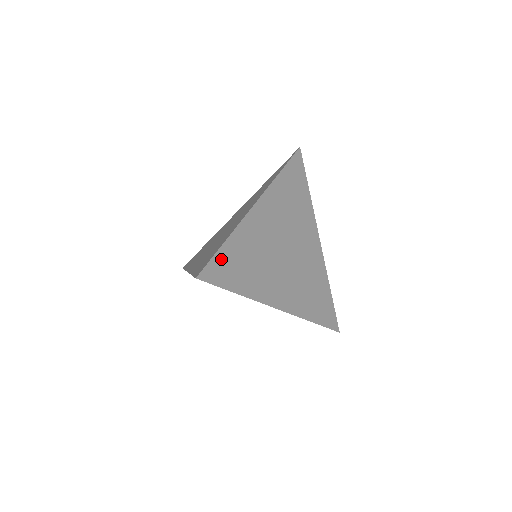
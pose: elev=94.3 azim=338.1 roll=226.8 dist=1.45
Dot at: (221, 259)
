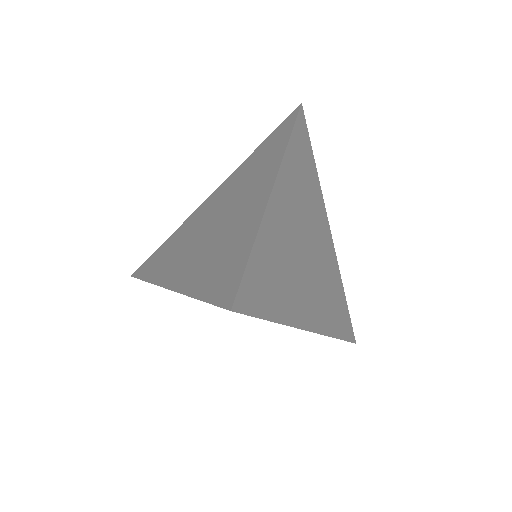
Dot at: (253, 273)
